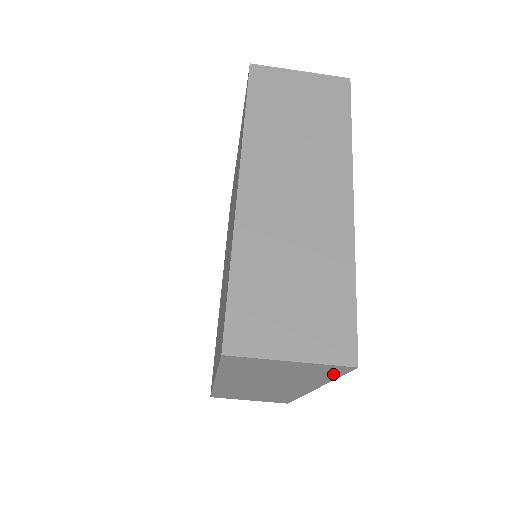
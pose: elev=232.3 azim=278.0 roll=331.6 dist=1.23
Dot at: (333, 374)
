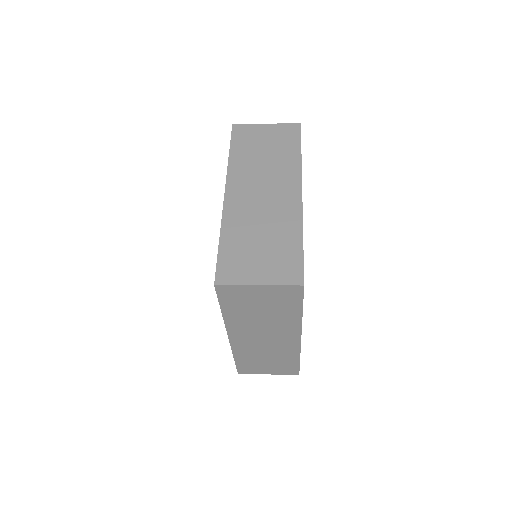
Dot at: occluded
